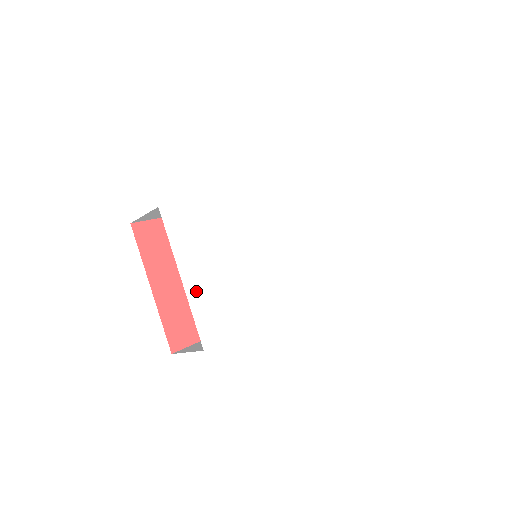
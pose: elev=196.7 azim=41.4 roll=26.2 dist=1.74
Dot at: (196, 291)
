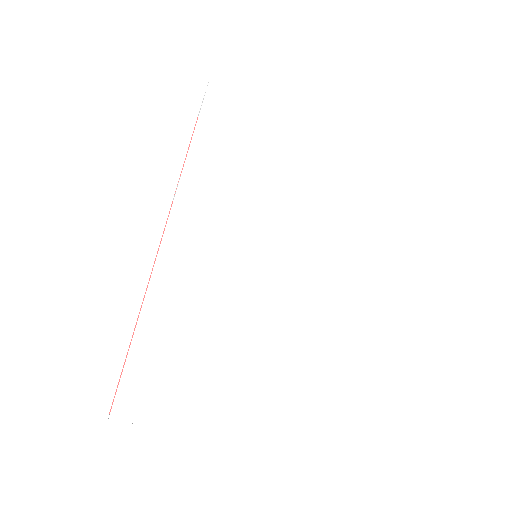
Dot at: (256, 426)
